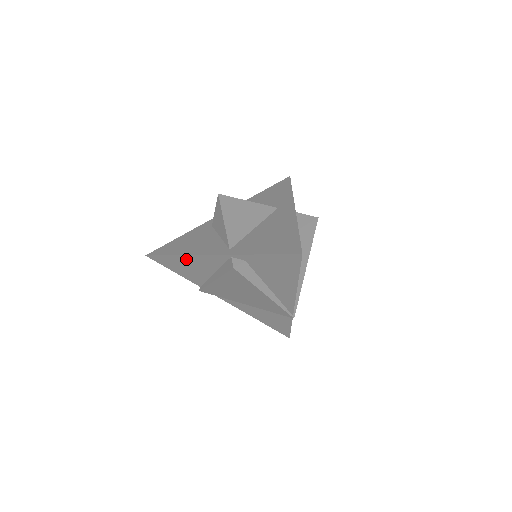
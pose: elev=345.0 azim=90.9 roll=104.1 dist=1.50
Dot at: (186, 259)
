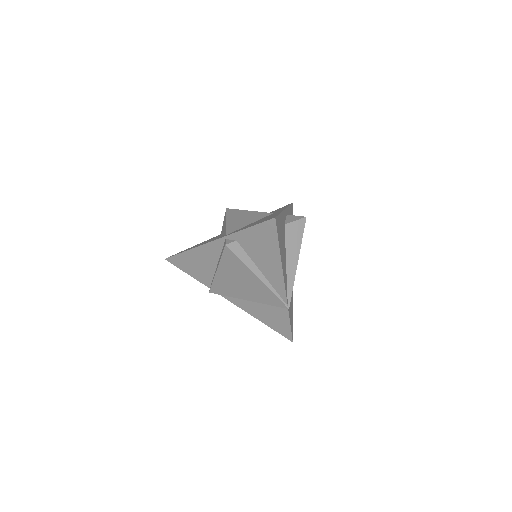
Dot at: (194, 253)
